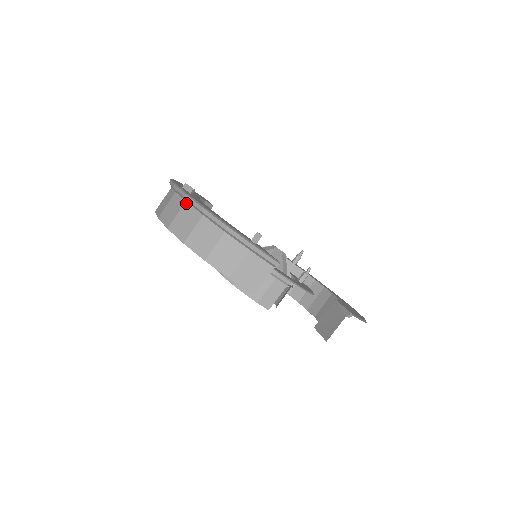
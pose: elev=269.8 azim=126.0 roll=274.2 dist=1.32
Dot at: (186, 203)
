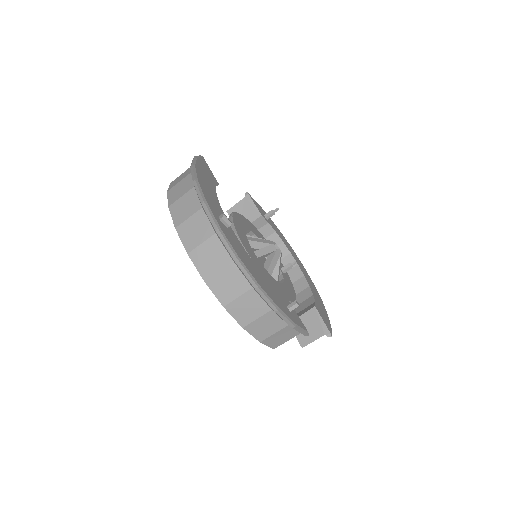
Dot at: (233, 263)
